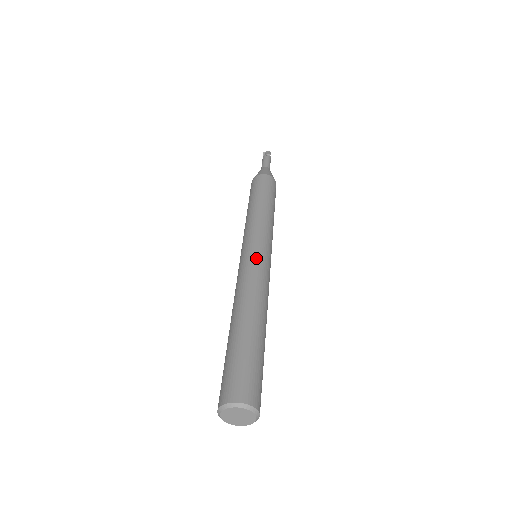
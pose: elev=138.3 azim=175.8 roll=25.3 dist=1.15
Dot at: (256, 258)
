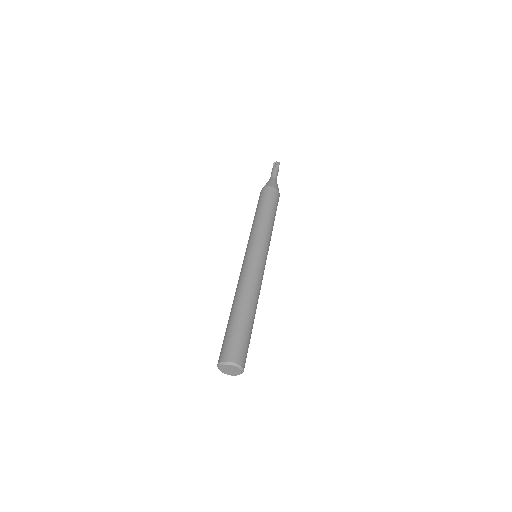
Dot at: (254, 260)
